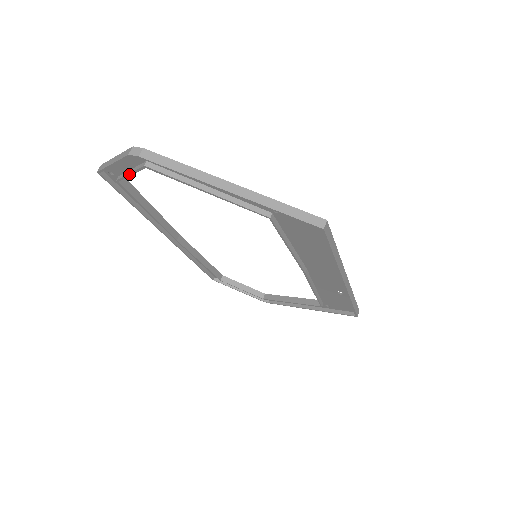
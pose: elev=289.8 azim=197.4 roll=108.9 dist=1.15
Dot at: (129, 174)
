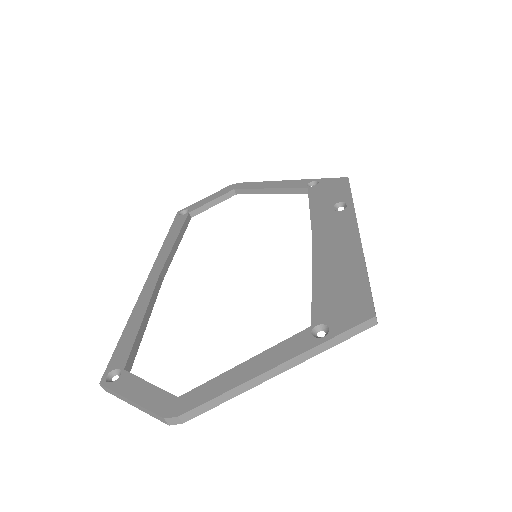
Dot at: occluded
